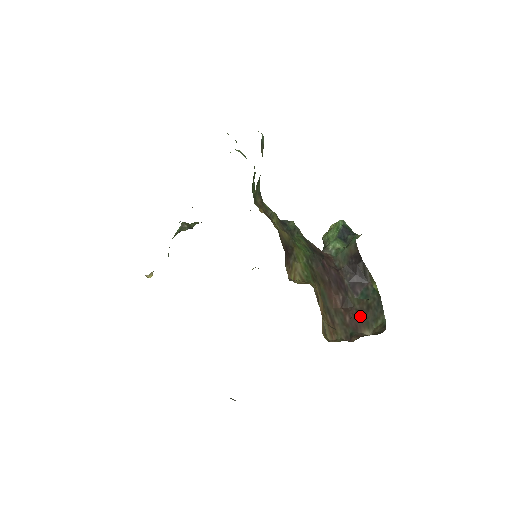
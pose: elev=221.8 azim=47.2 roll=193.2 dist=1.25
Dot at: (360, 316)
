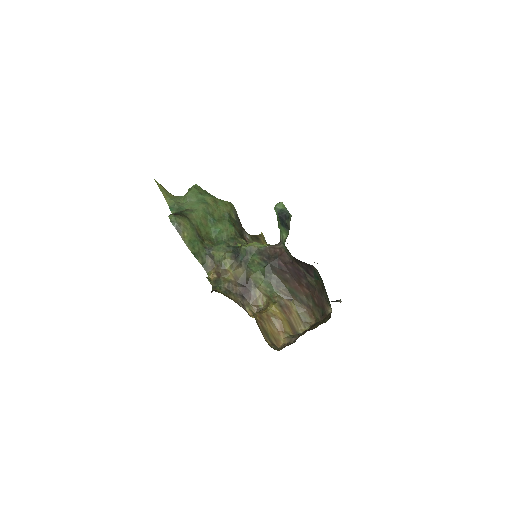
Dot at: (321, 296)
